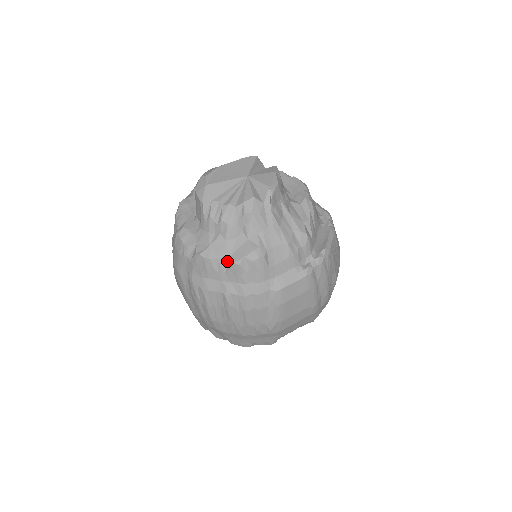
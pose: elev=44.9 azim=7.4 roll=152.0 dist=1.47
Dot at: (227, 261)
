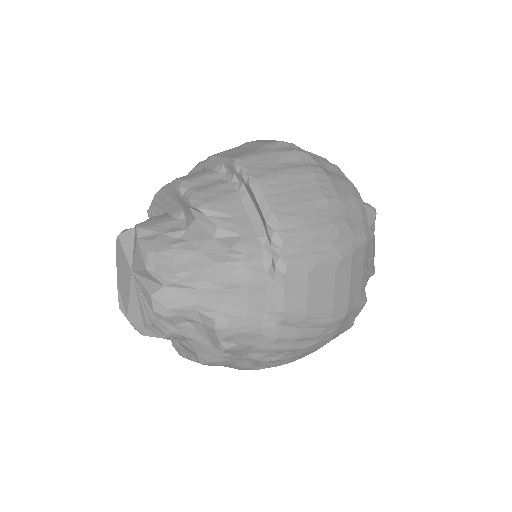
Dot at: (219, 351)
